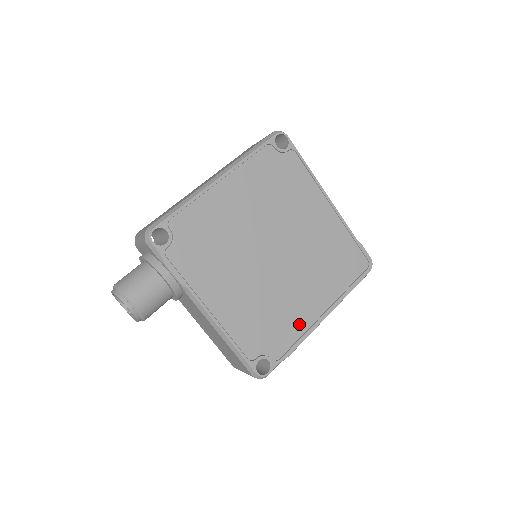
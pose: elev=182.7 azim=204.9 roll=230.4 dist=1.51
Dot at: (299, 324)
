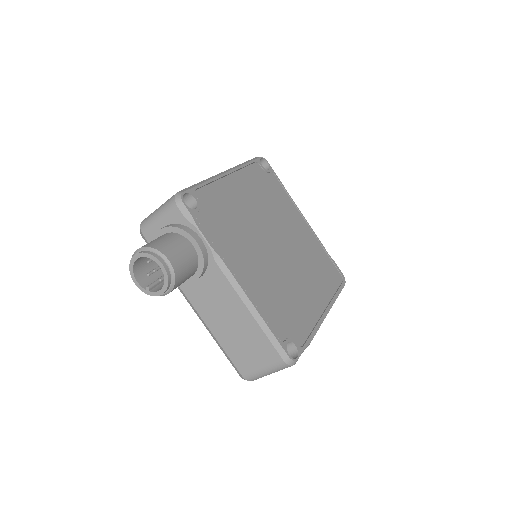
Dot at: (309, 316)
